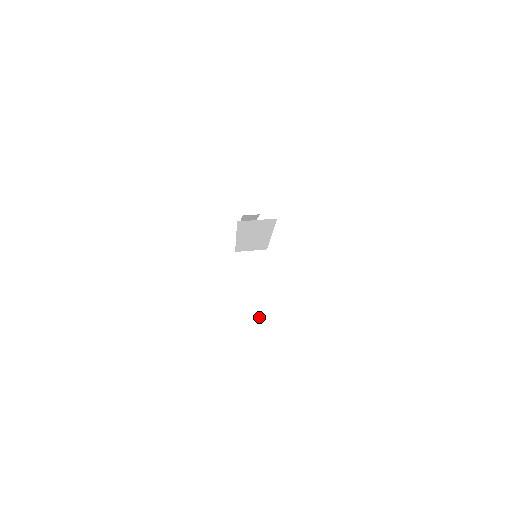
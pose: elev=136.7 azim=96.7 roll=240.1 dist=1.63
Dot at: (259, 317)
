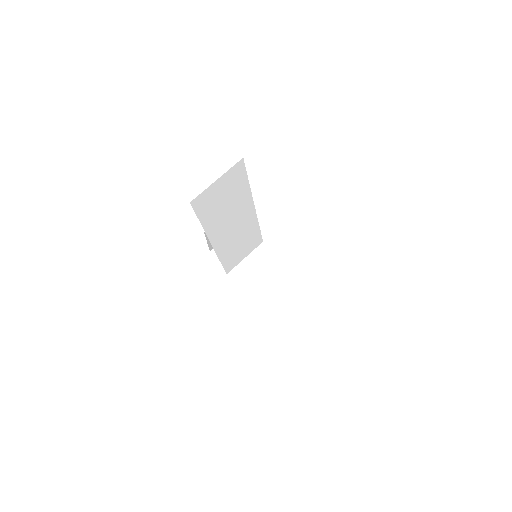
Dot at: (321, 330)
